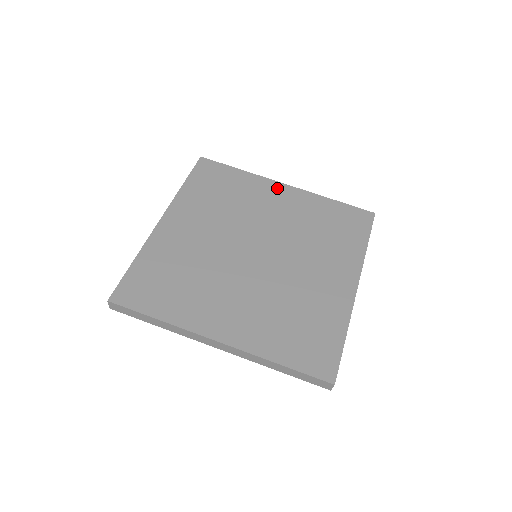
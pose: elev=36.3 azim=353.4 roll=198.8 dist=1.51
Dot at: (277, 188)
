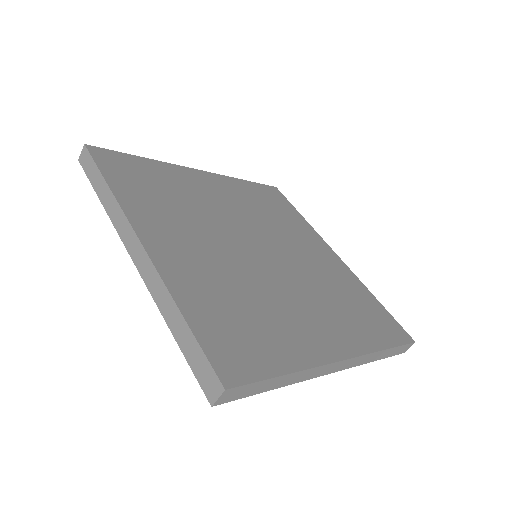
Dot at: (325, 248)
